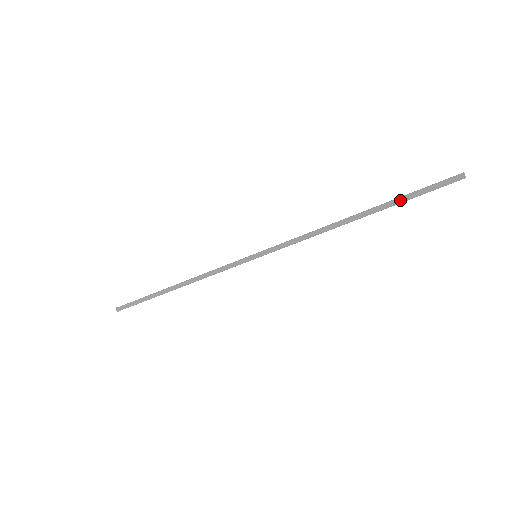
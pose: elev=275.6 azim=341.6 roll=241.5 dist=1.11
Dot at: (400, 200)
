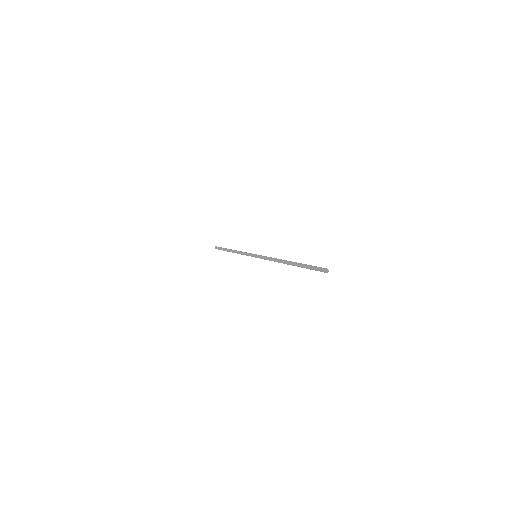
Dot at: (302, 266)
